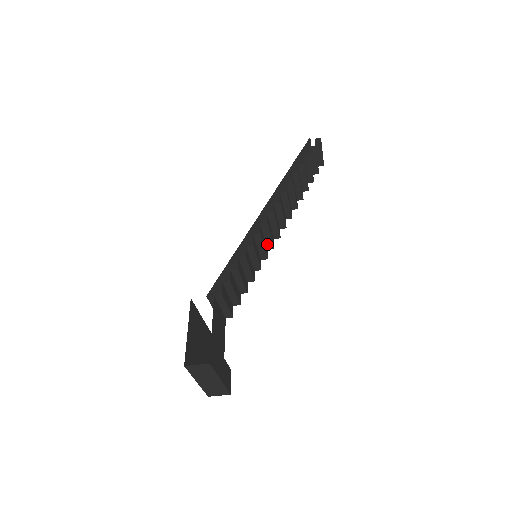
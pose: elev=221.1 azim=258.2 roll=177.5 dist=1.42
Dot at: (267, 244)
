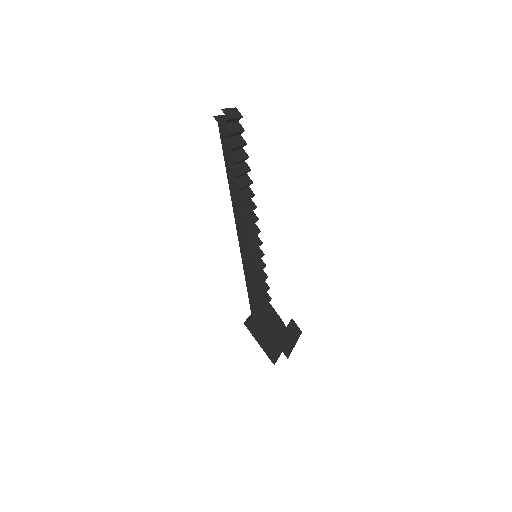
Dot at: (255, 236)
